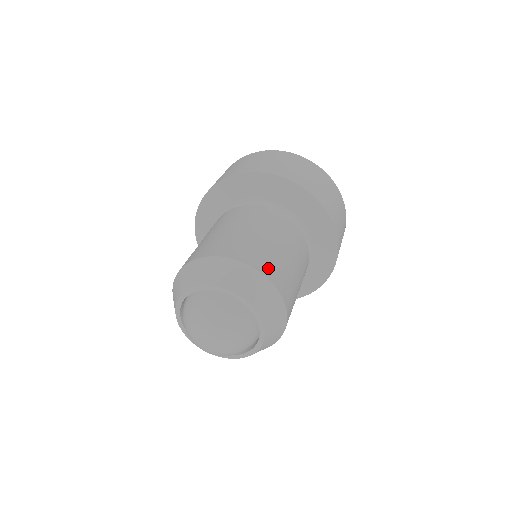
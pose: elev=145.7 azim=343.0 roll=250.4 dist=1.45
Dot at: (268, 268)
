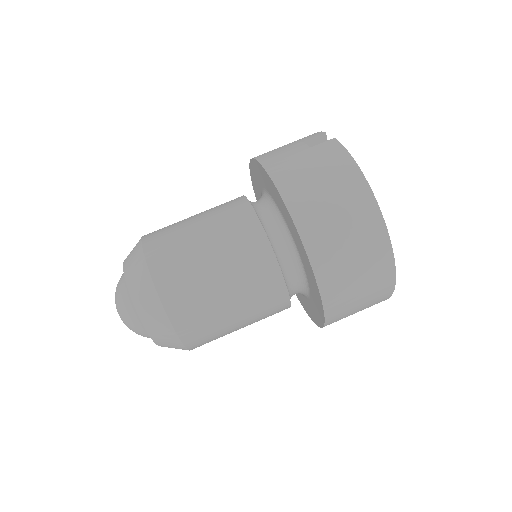
Dot at: (195, 338)
